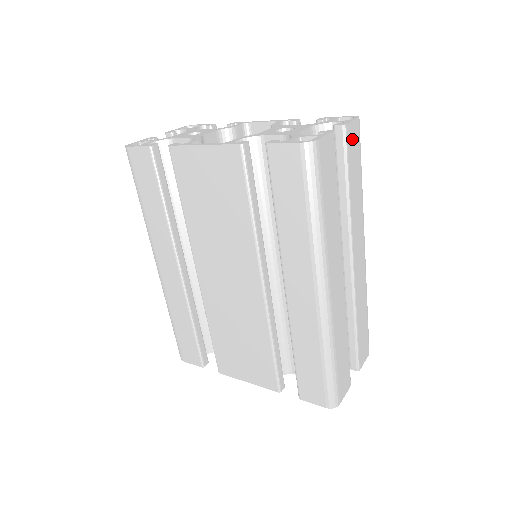
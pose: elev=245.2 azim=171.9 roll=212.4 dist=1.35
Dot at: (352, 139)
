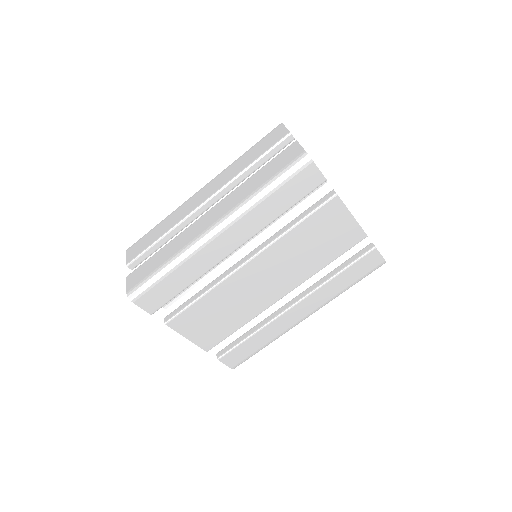
Dot at: occluded
